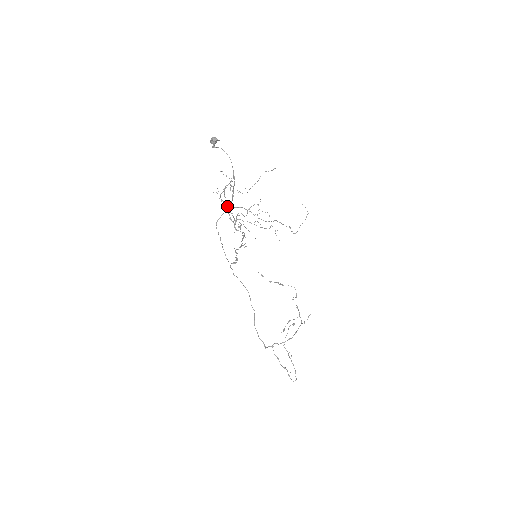
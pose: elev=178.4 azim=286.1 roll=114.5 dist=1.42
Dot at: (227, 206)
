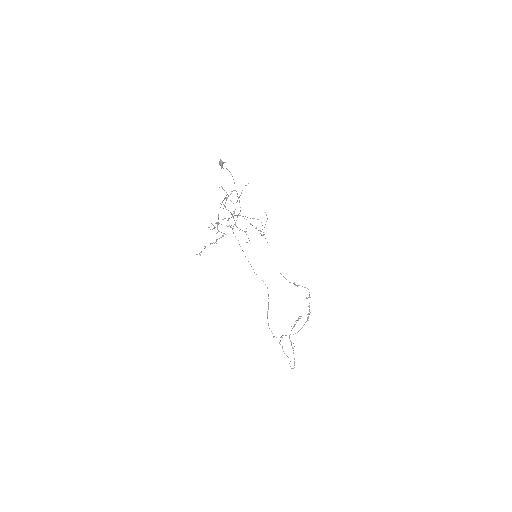
Dot at: occluded
